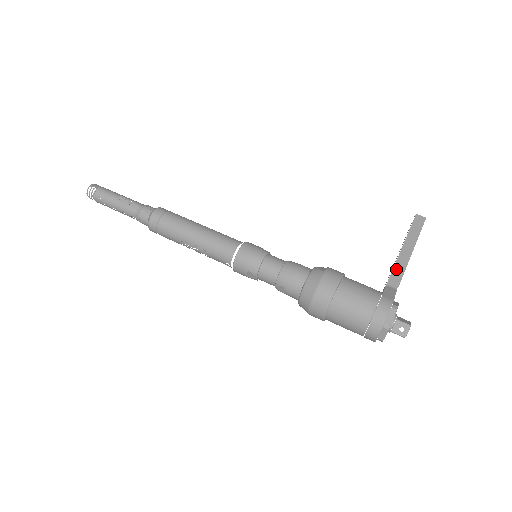
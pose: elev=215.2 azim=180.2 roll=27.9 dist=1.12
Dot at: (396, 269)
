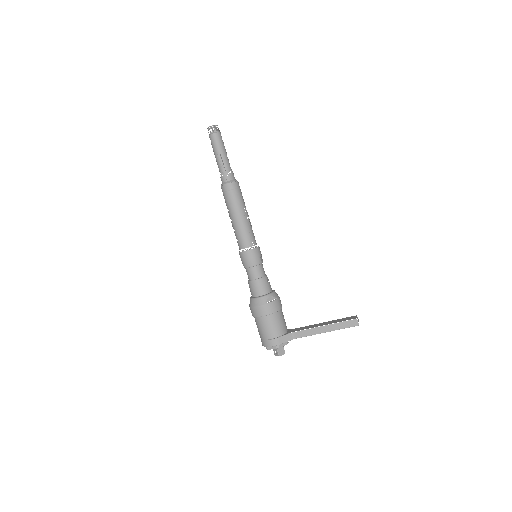
Dot at: (306, 331)
